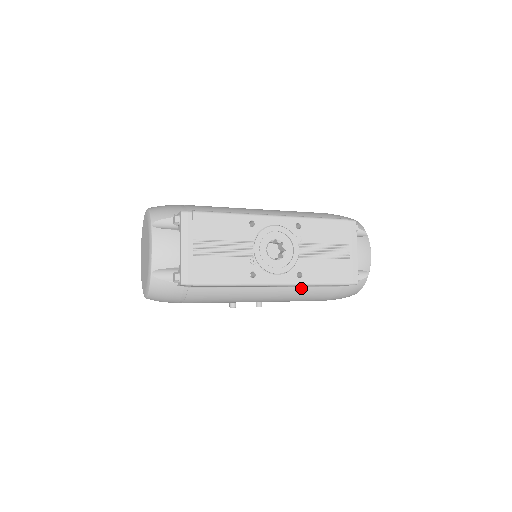
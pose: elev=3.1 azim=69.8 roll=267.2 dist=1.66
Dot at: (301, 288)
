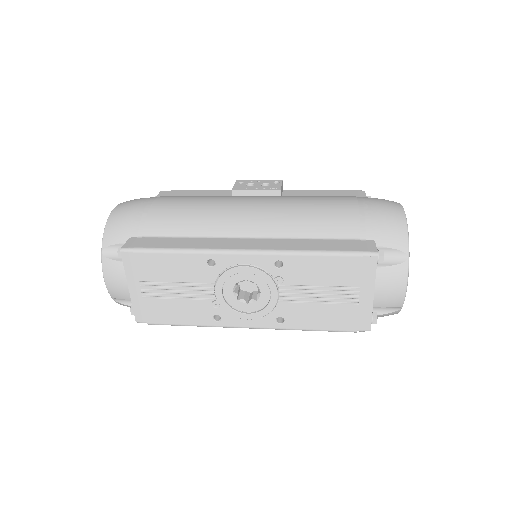
Dot at: occluded
